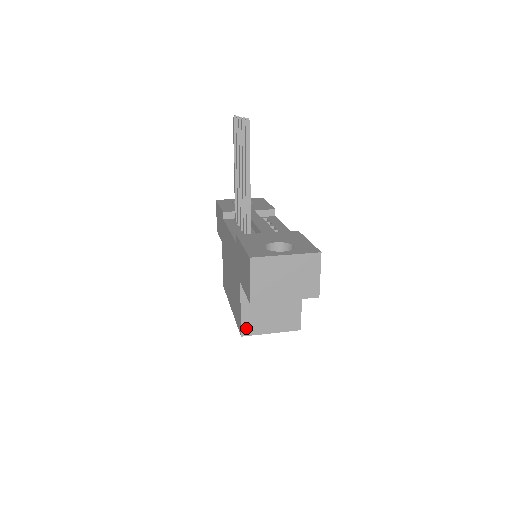
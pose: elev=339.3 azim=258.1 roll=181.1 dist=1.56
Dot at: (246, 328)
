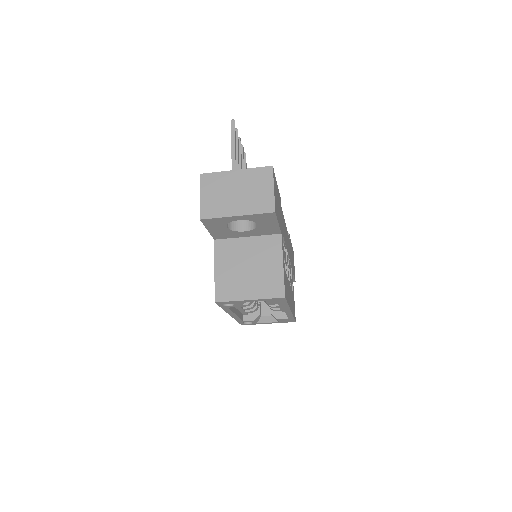
Dot at: (220, 292)
